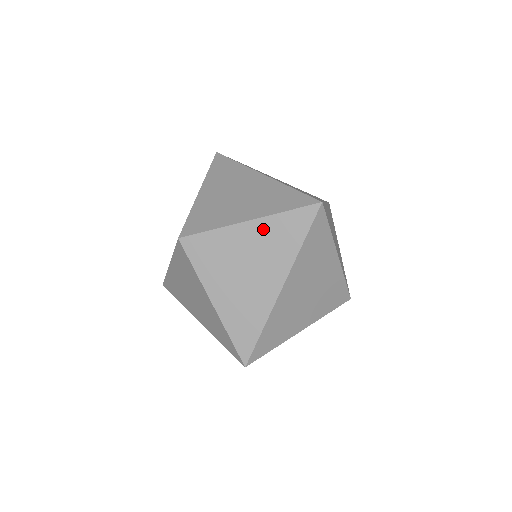
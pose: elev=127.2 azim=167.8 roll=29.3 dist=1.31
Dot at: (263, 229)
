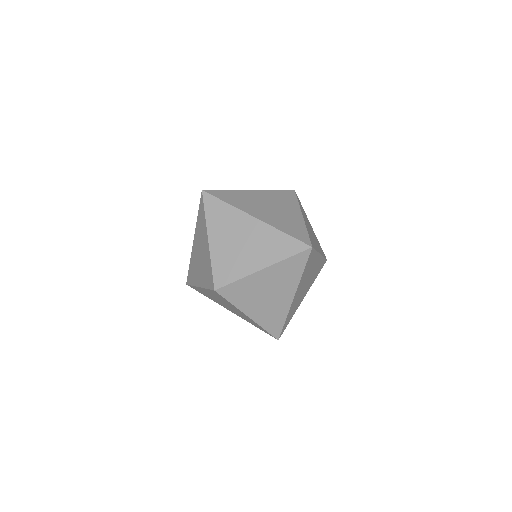
Dot at: (274, 271)
